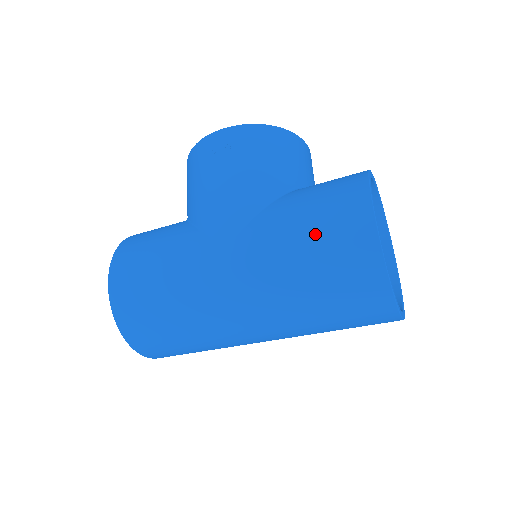
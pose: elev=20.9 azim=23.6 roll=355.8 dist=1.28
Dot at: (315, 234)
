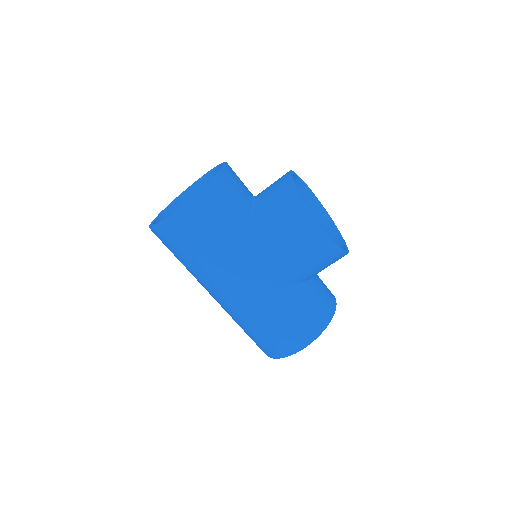
Dot at: (276, 329)
